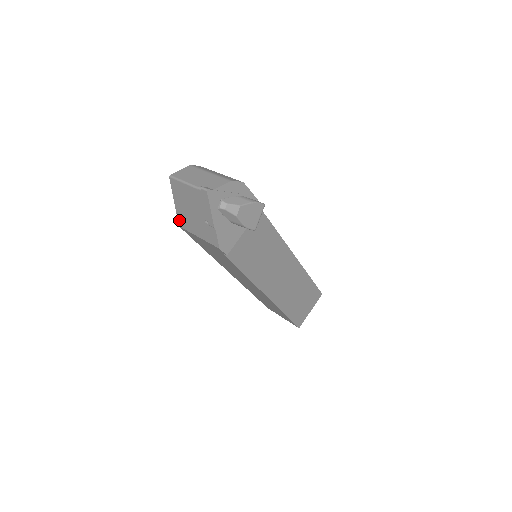
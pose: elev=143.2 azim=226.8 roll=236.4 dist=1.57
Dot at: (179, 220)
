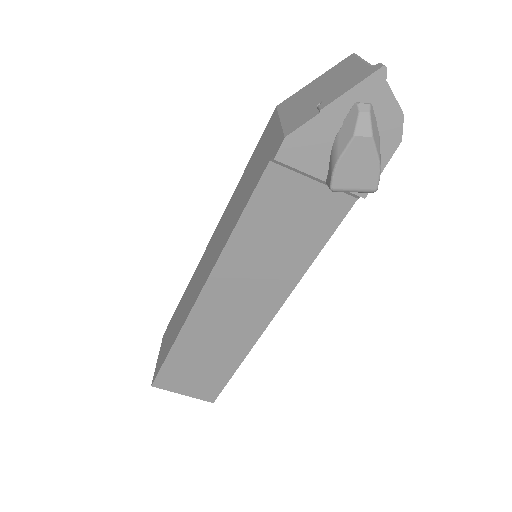
Dot at: (288, 99)
